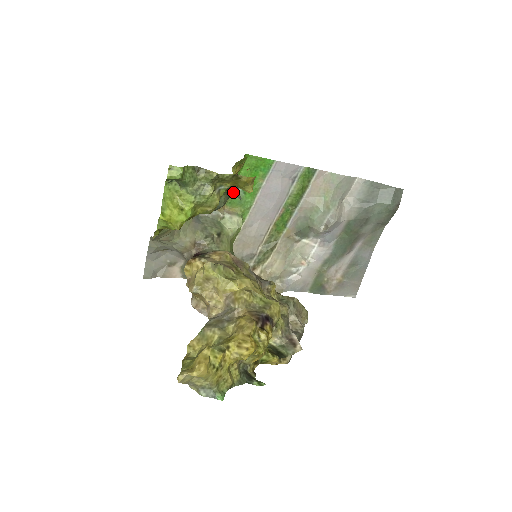
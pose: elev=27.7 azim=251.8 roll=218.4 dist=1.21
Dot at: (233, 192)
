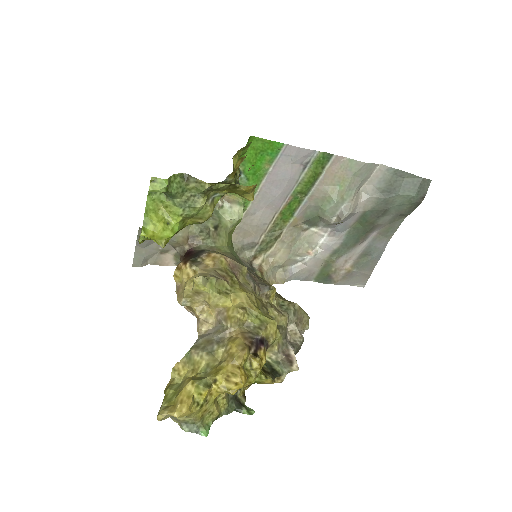
Dot at: occluded
